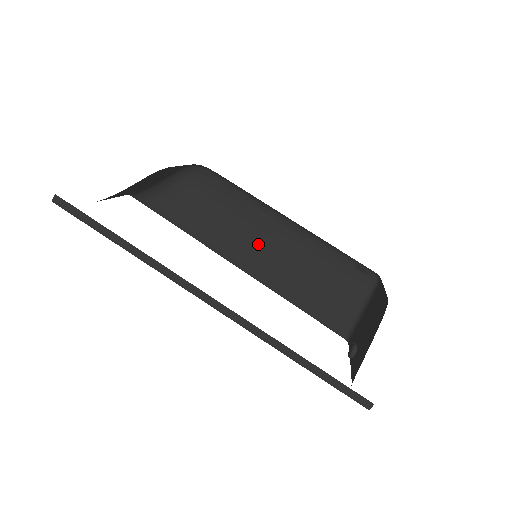
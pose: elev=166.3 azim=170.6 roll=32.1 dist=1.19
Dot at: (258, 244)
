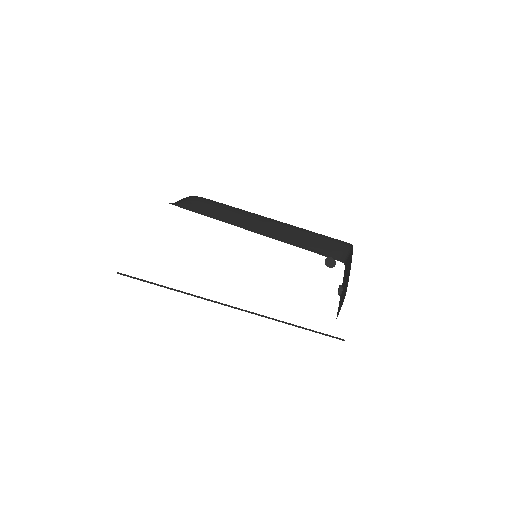
Dot at: (260, 225)
